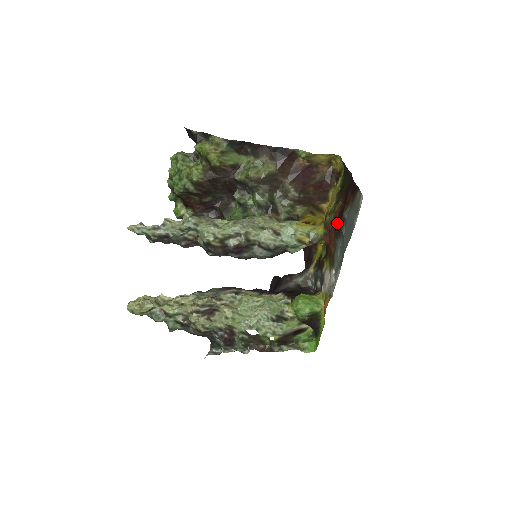
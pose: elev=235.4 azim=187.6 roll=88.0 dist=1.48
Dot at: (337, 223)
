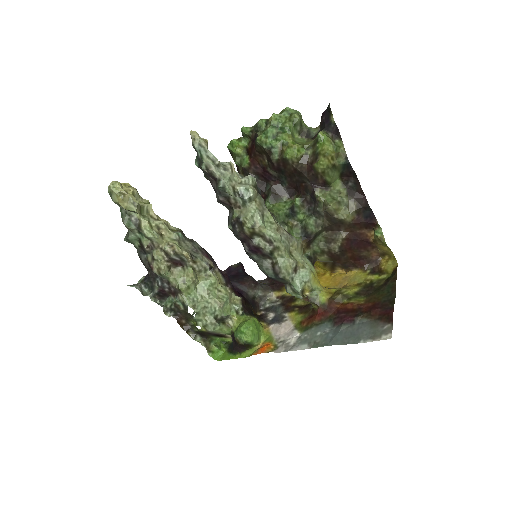
Dot at: (344, 313)
